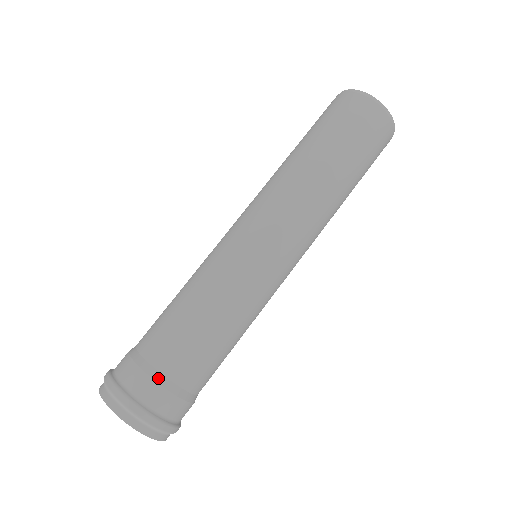
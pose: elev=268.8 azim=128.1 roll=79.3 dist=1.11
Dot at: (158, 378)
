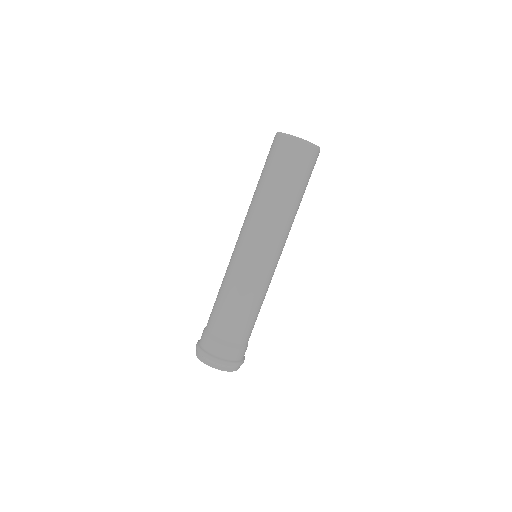
Dot at: (216, 340)
